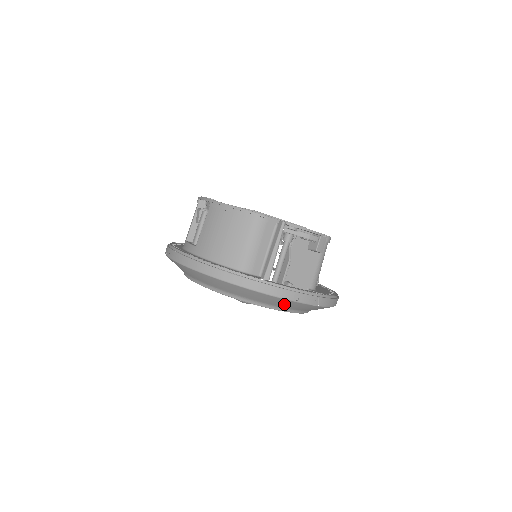
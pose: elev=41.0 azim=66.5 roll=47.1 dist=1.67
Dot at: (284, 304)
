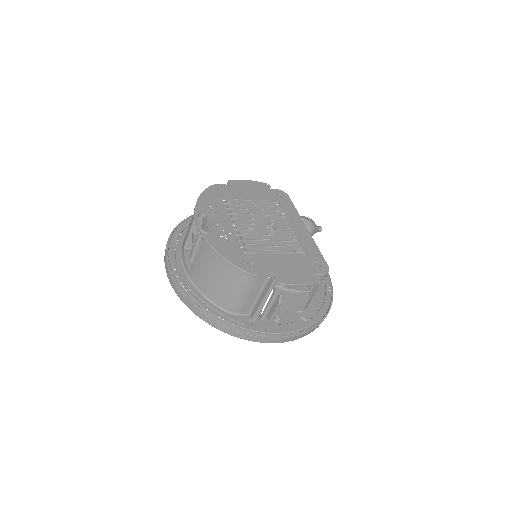
Dot at: occluded
